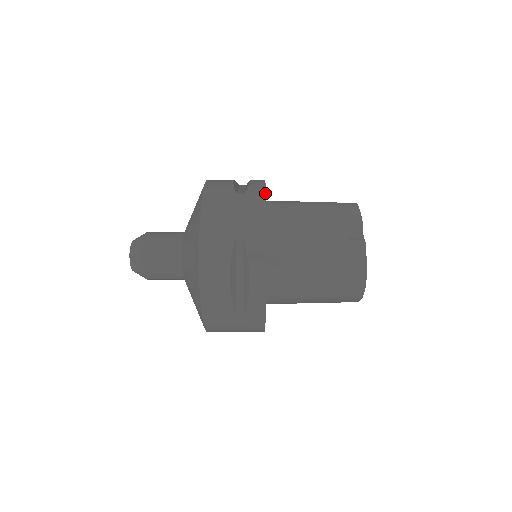
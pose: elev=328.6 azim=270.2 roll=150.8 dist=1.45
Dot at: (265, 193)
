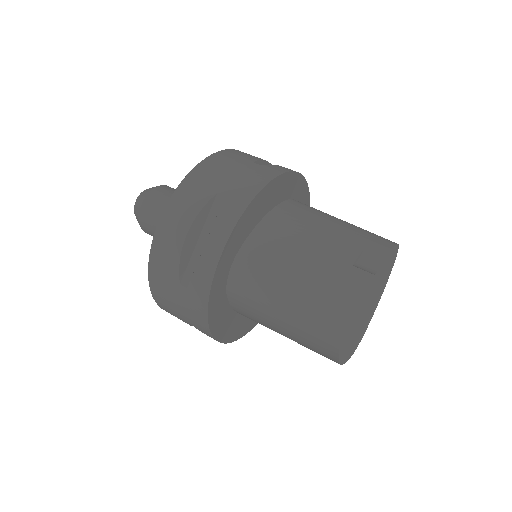
Dot at: (283, 172)
